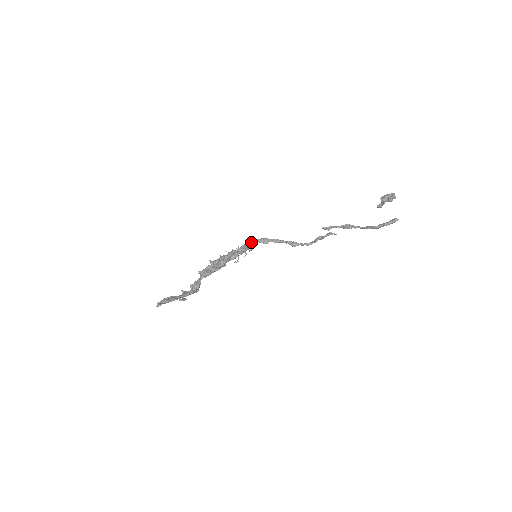
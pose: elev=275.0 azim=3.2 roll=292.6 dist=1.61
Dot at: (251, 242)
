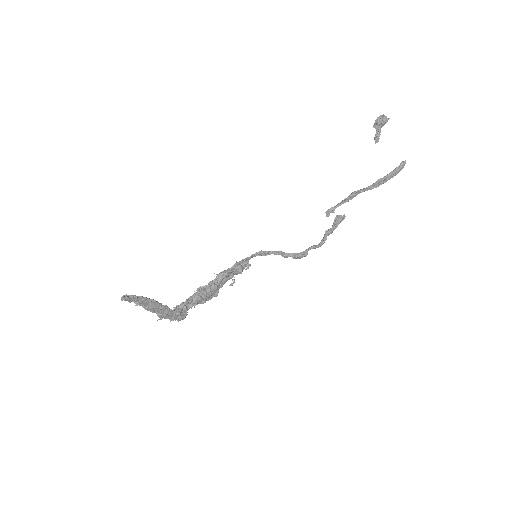
Dot at: (245, 259)
